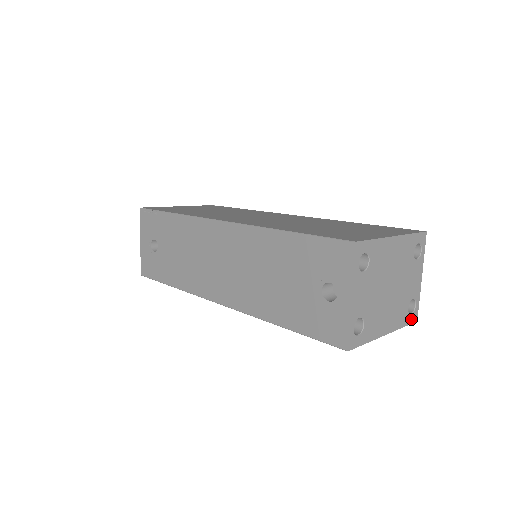
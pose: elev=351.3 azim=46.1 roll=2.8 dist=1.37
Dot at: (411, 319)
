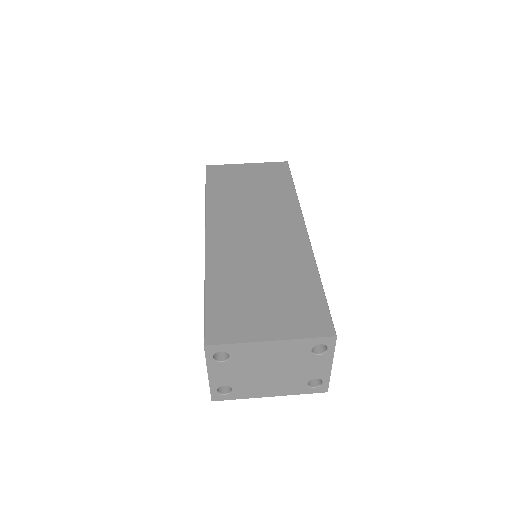
Dot at: (315, 390)
